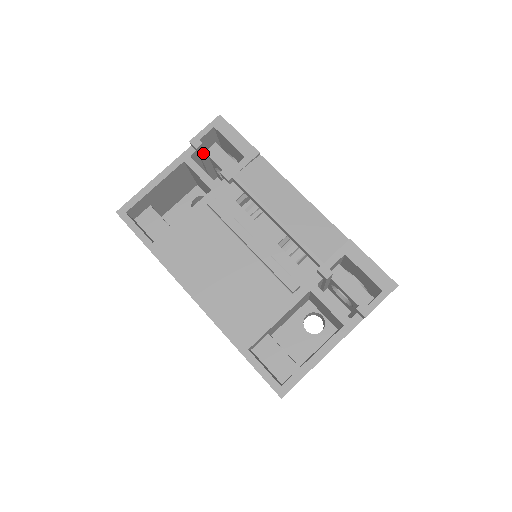
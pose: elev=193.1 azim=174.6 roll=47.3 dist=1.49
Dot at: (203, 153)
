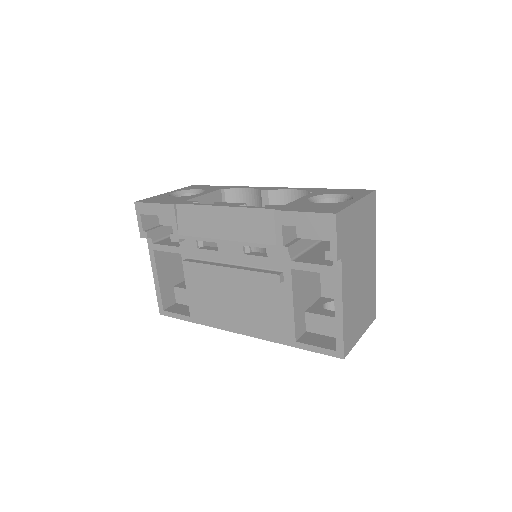
Dot at: (157, 231)
